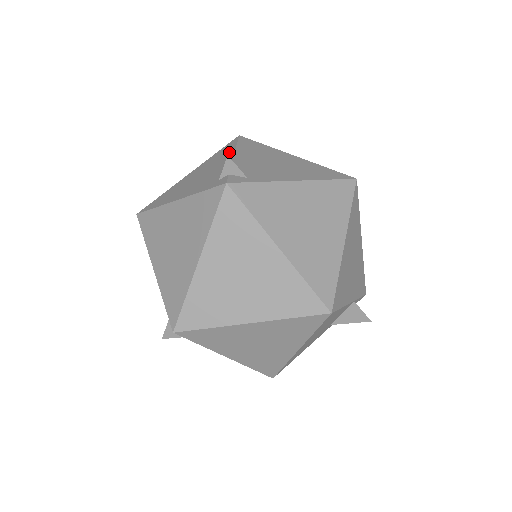
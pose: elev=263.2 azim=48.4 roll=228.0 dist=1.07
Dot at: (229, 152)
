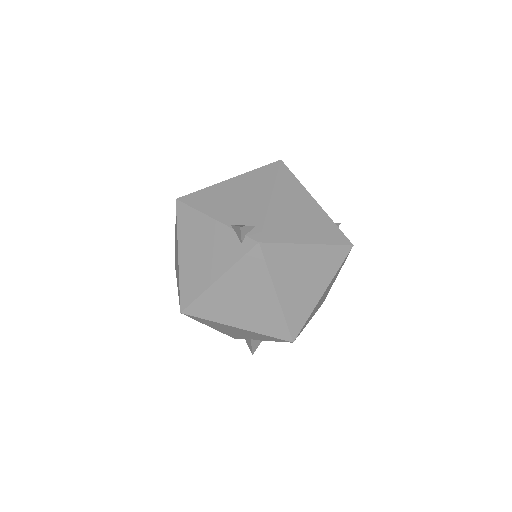
Dot at: (199, 218)
